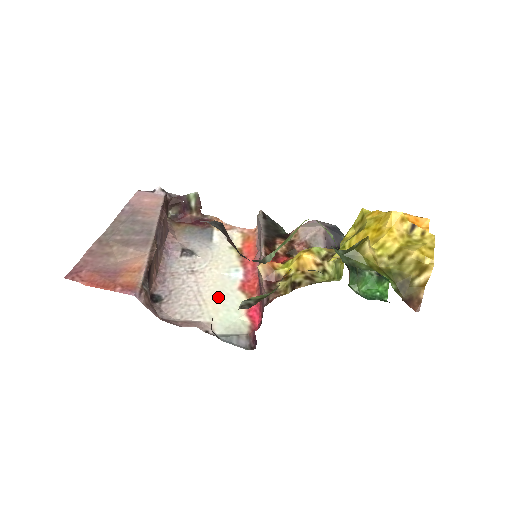
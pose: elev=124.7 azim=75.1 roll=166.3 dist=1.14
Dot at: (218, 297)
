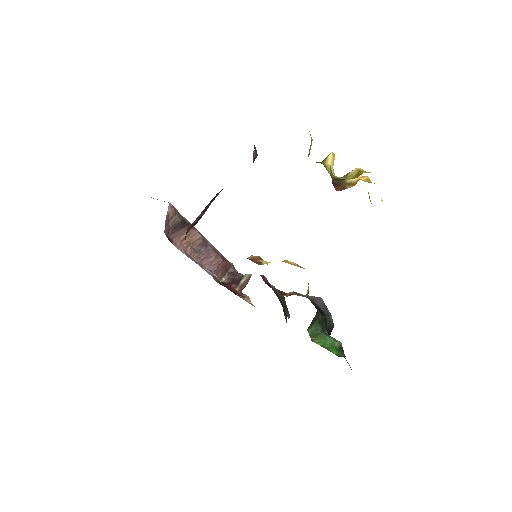
Dot at: occluded
